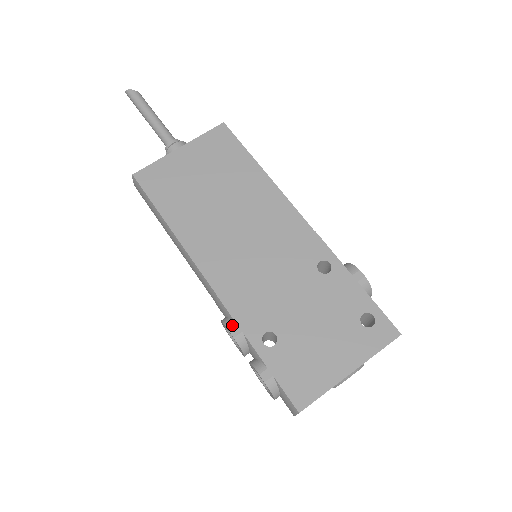
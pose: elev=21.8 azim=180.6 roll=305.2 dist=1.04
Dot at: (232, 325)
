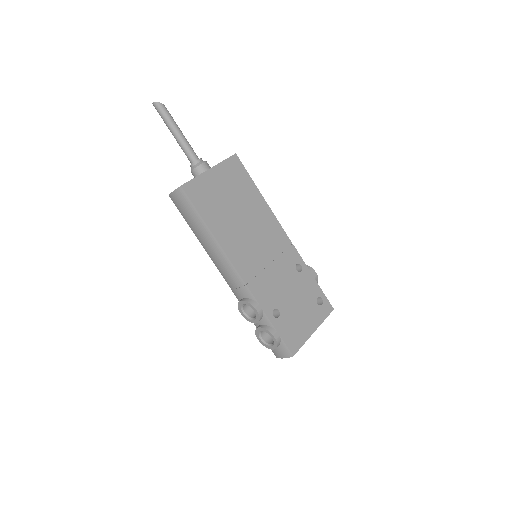
Dot at: (256, 304)
